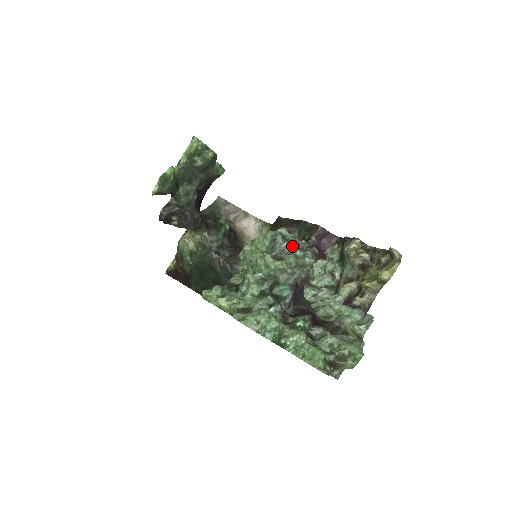
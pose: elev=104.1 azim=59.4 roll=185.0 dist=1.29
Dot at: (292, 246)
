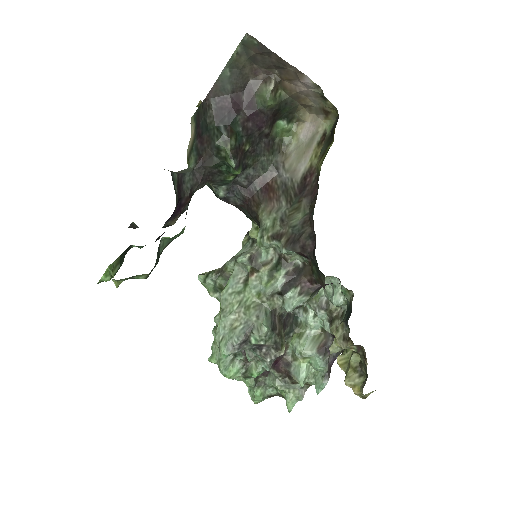
Dot at: (254, 348)
